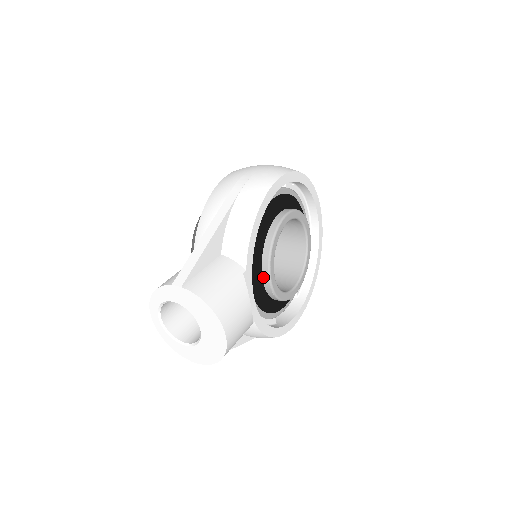
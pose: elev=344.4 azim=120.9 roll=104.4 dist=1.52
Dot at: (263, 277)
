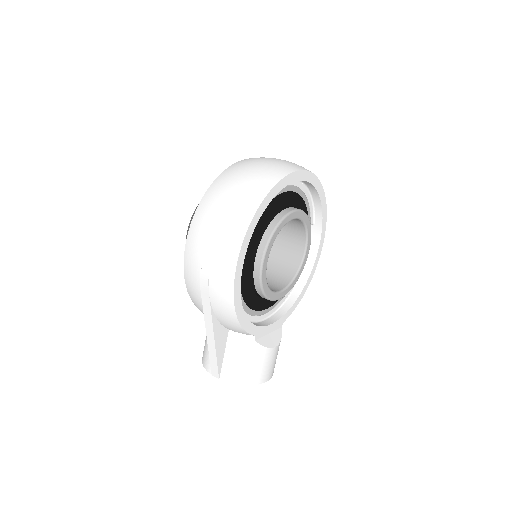
Dot at: occluded
